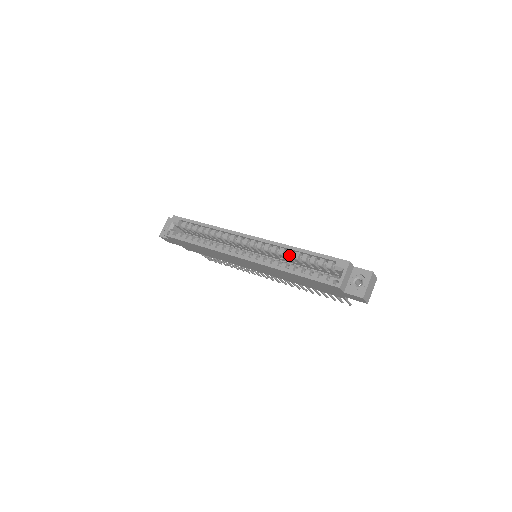
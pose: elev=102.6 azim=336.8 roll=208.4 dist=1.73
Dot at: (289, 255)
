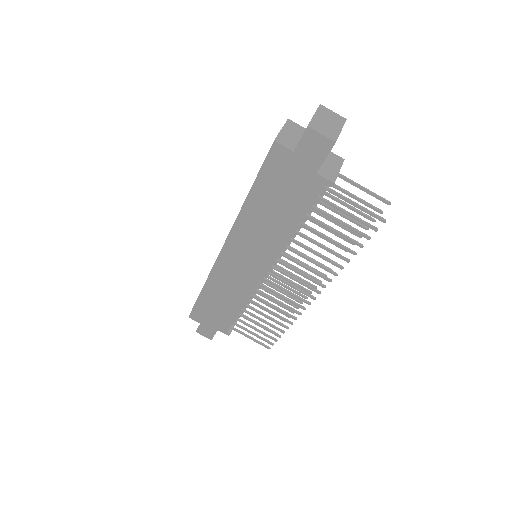
Dot at: occluded
